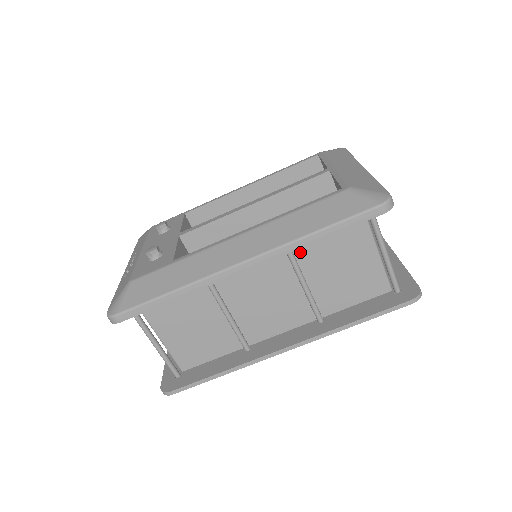
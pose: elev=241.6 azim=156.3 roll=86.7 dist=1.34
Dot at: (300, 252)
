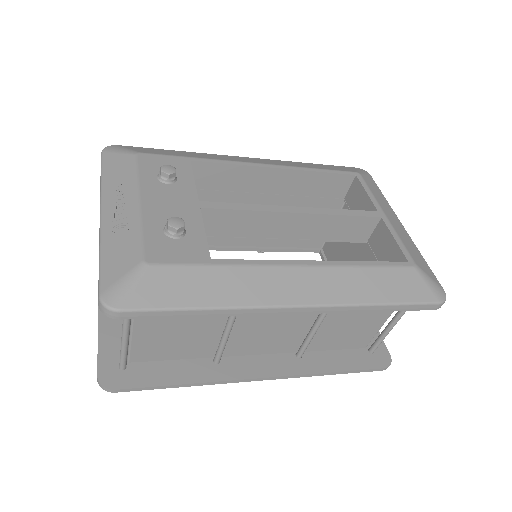
Dot at: occluded
